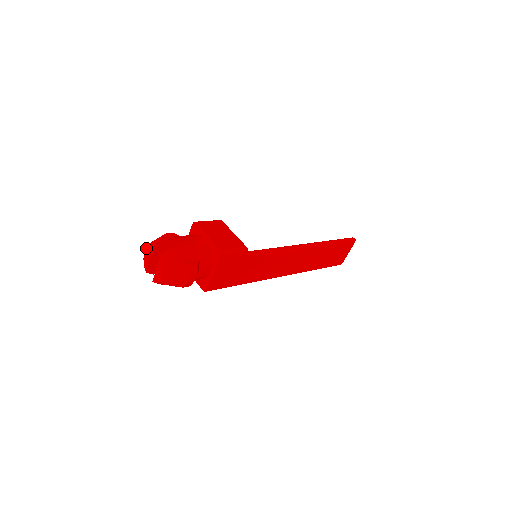
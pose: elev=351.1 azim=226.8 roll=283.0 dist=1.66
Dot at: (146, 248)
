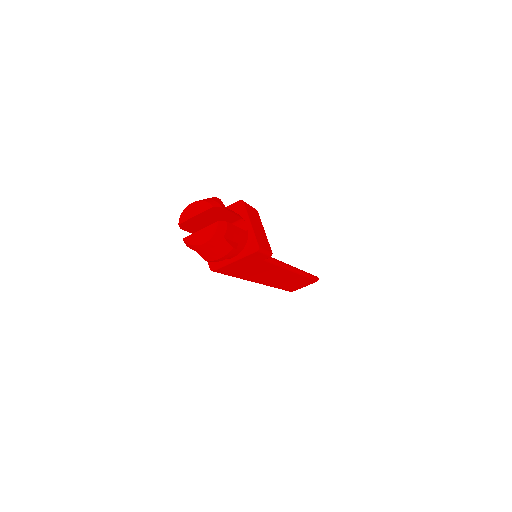
Dot at: (196, 202)
